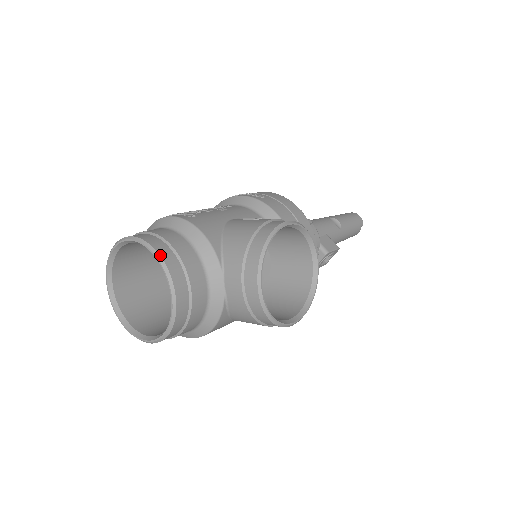
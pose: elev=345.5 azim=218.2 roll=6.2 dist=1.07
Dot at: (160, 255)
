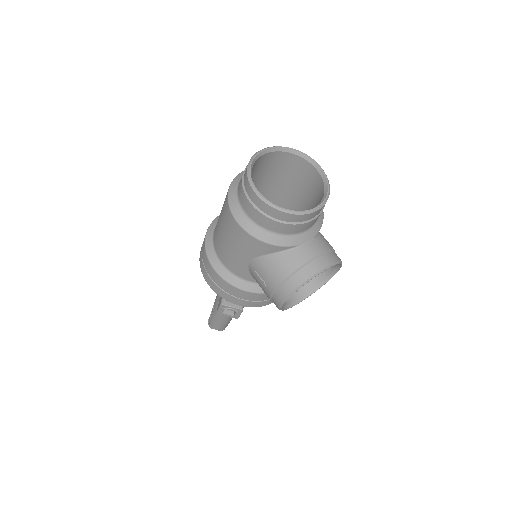
Dot at: occluded
